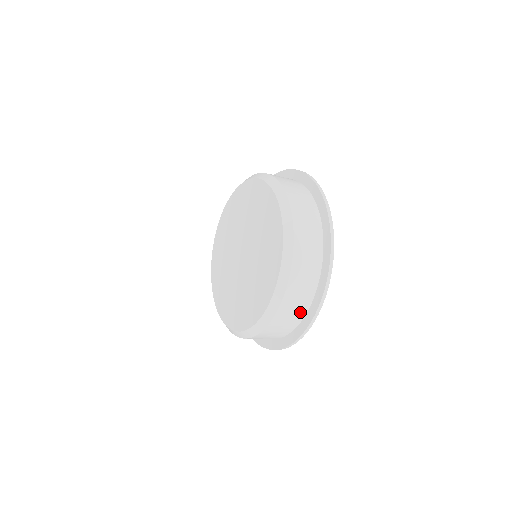
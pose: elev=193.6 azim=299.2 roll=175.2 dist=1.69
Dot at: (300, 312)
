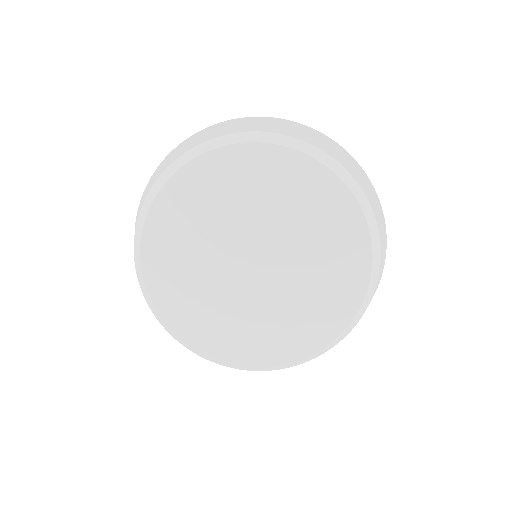
Dot at: occluded
